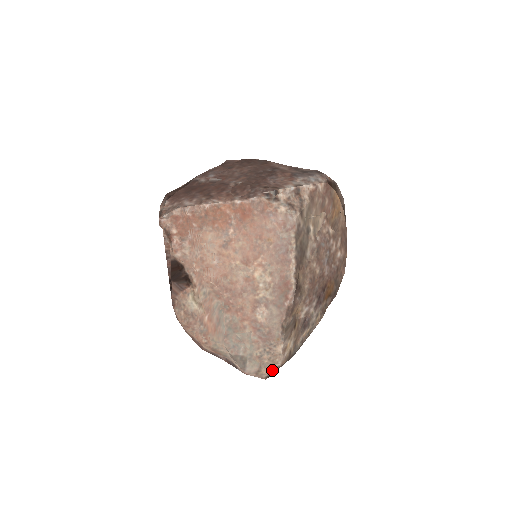
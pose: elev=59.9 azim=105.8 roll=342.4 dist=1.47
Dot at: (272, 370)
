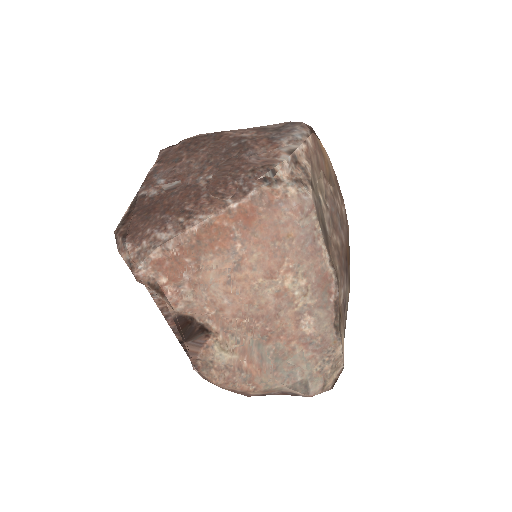
Dot at: (336, 376)
